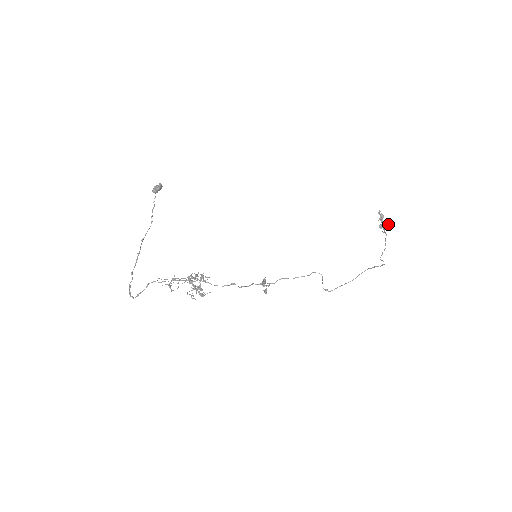
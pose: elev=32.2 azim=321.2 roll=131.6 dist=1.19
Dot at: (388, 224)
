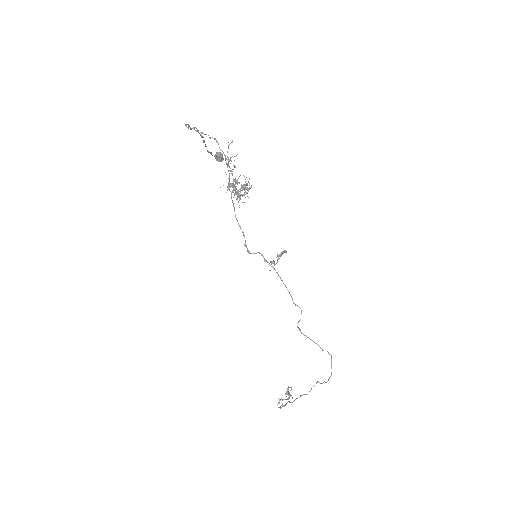
Dot at: occluded
